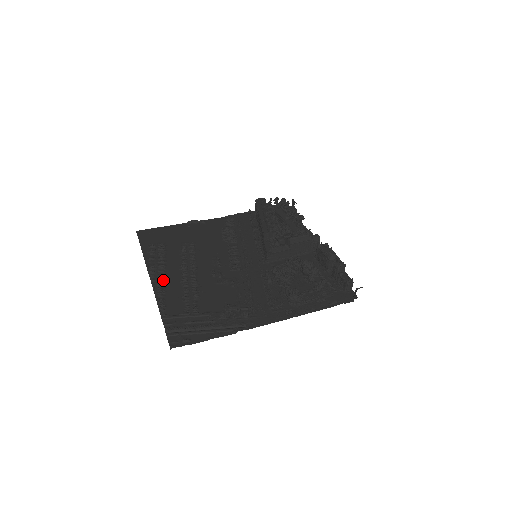
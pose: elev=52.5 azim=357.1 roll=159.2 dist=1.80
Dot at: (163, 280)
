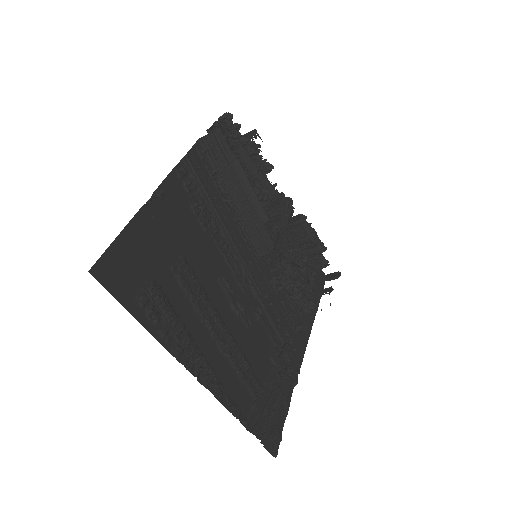
Dot at: (207, 366)
